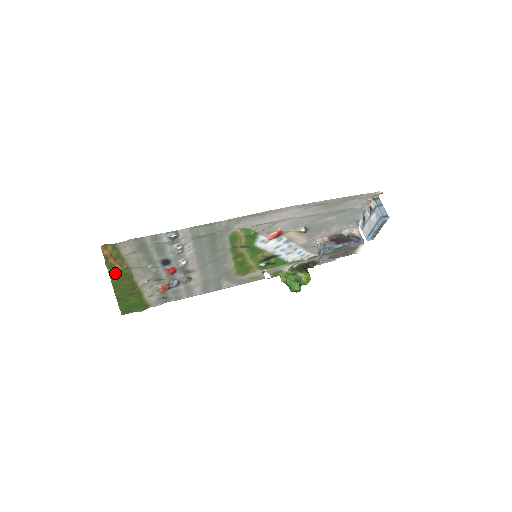
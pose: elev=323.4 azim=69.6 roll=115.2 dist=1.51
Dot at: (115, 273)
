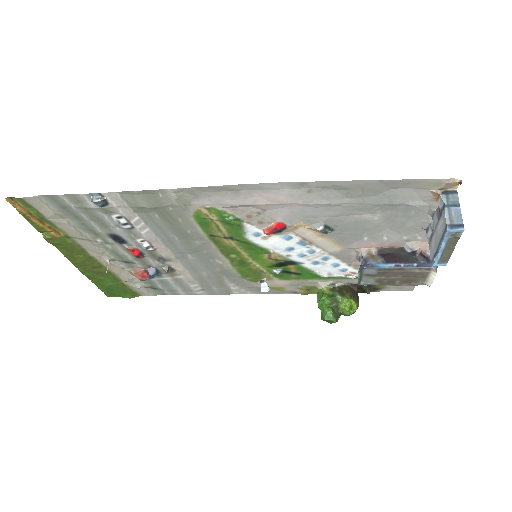
Dot at: (55, 240)
